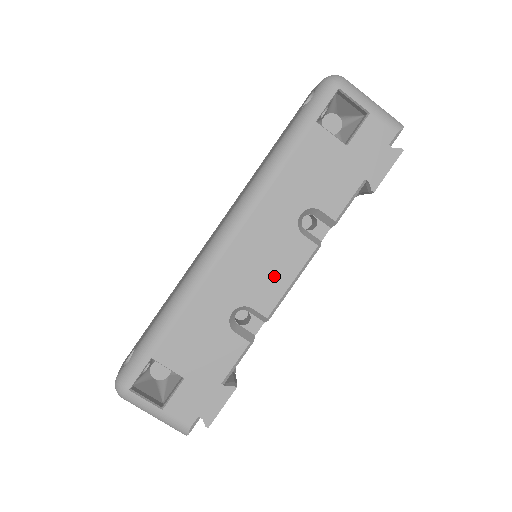
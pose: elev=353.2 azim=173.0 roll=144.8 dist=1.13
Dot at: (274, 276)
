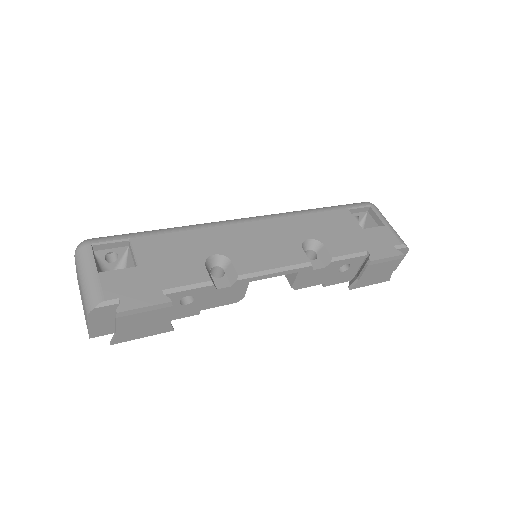
Dot at: (264, 256)
